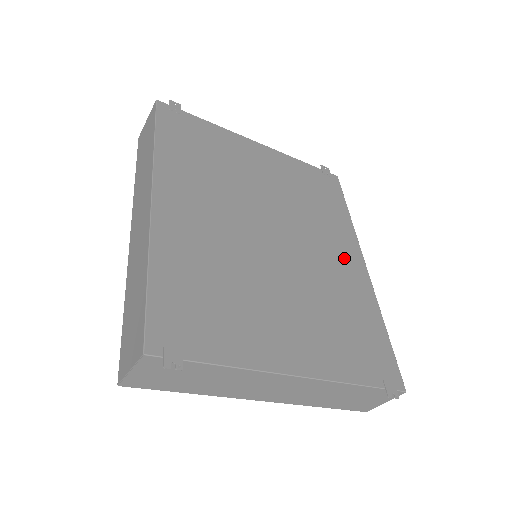
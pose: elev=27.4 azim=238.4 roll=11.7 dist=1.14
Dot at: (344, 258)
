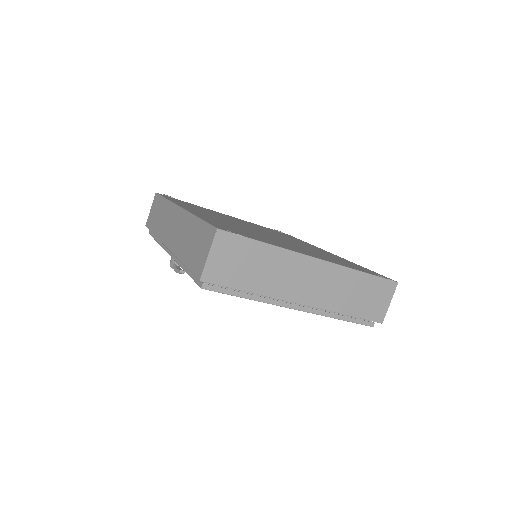
Dot at: occluded
